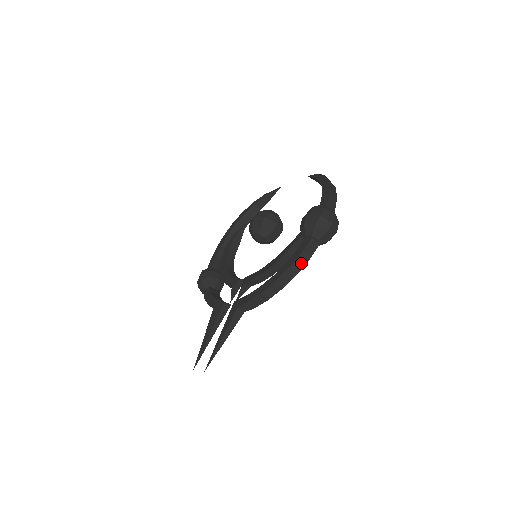
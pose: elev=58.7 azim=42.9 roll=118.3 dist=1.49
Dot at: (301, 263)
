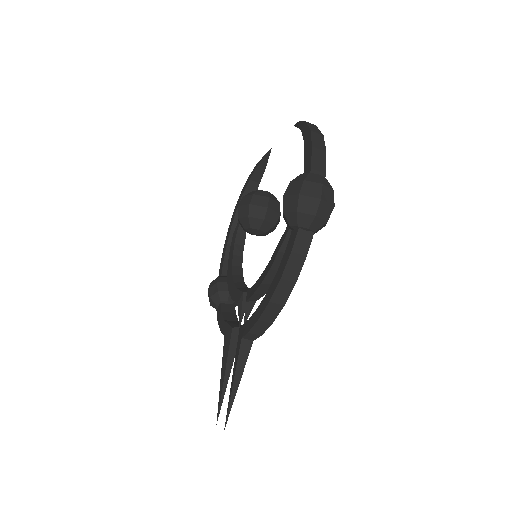
Dot at: (295, 267)
